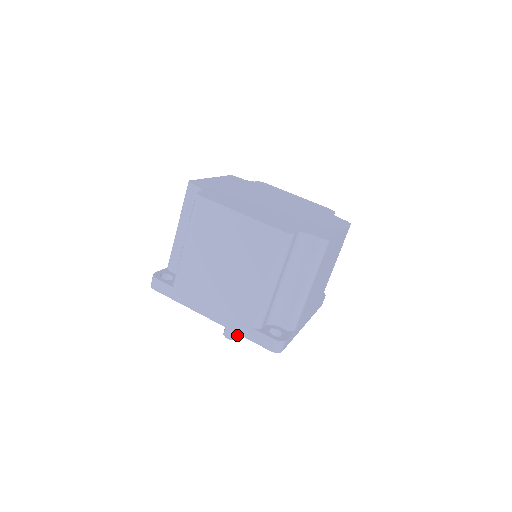
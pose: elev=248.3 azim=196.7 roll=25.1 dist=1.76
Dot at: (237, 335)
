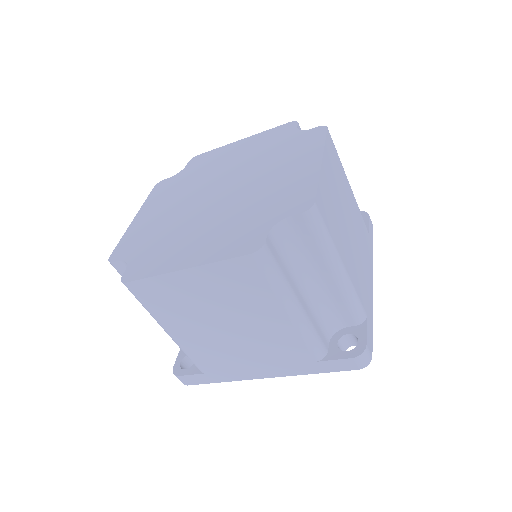
Dot at: occluded
